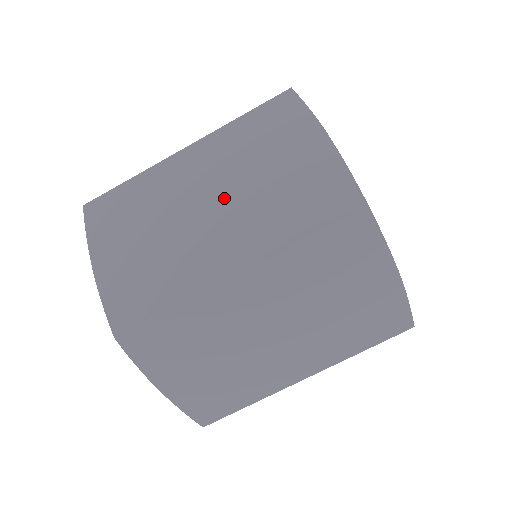
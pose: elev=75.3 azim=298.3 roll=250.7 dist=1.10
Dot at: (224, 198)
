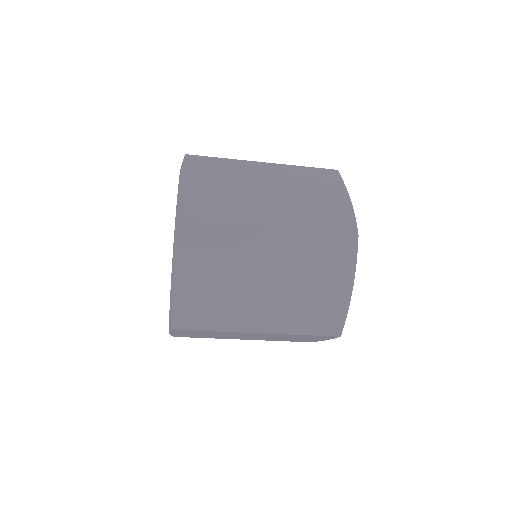
Dot at: (261, 337)
